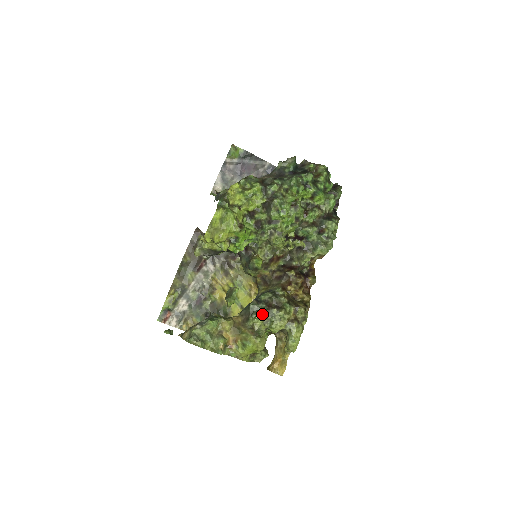
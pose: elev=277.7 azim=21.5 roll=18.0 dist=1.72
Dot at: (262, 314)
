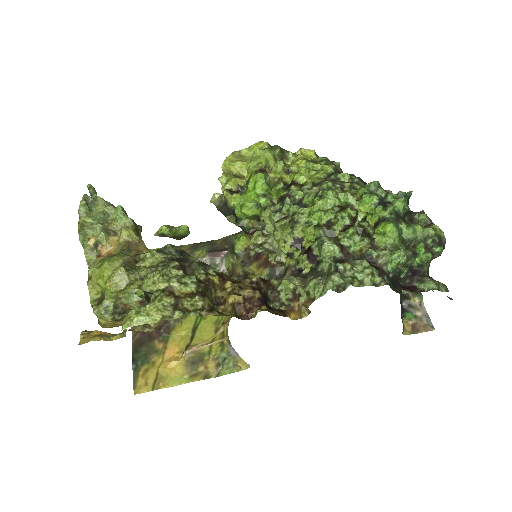
Dot at: (162, 255)
